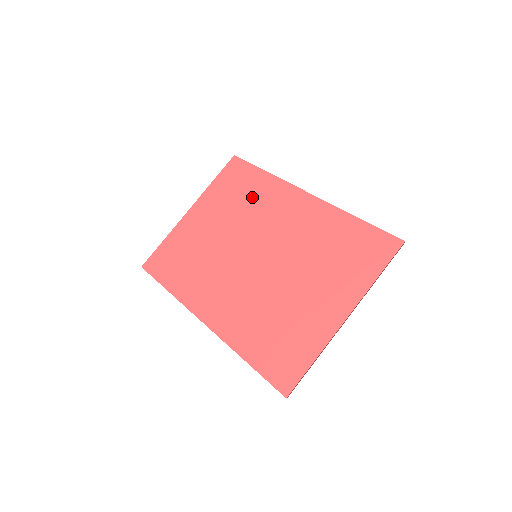
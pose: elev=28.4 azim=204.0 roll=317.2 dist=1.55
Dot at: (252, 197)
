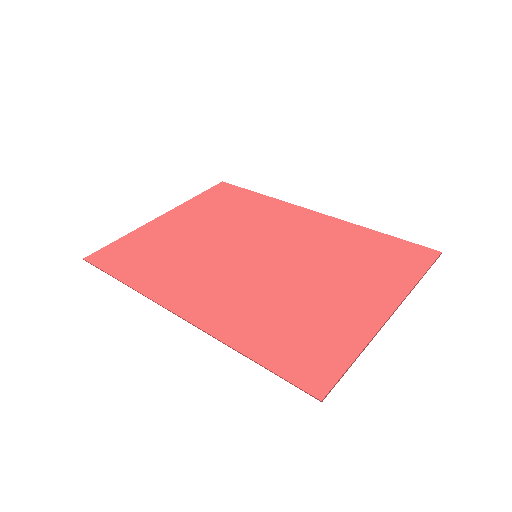
Dot at: (247, 210)
